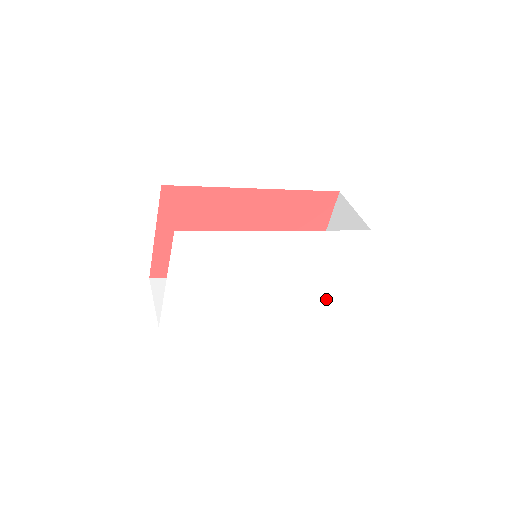
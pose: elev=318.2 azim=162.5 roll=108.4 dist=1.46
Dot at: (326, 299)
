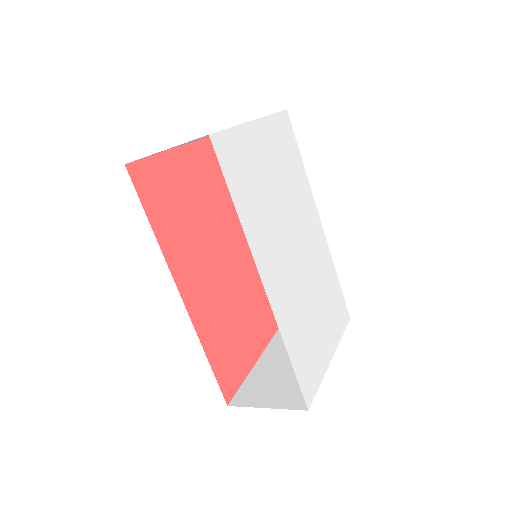
Dot at: (310, 364)
